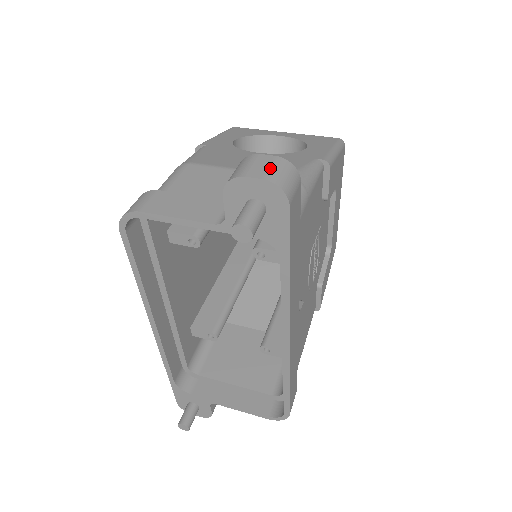
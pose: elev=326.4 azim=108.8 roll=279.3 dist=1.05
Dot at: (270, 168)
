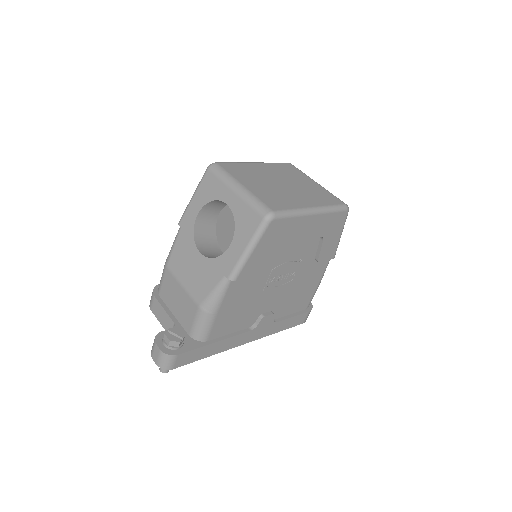
Dot at: (158, 358)
